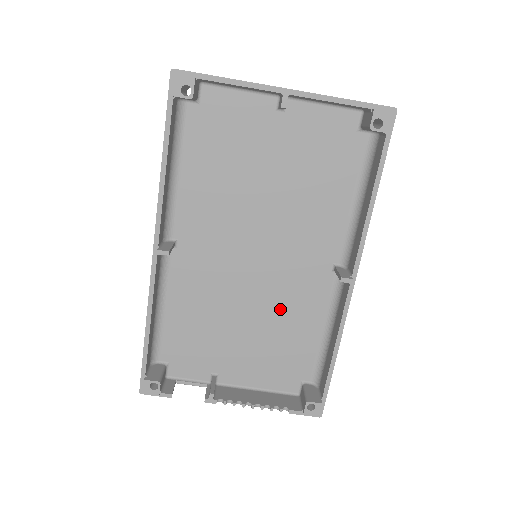
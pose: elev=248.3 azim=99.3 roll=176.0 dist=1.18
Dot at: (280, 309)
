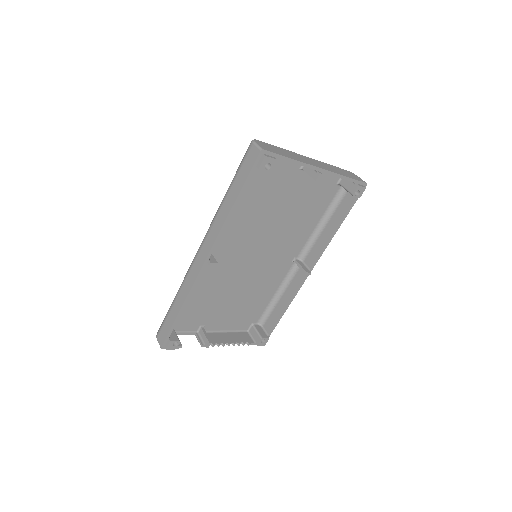
Dot at: (256, 284)
